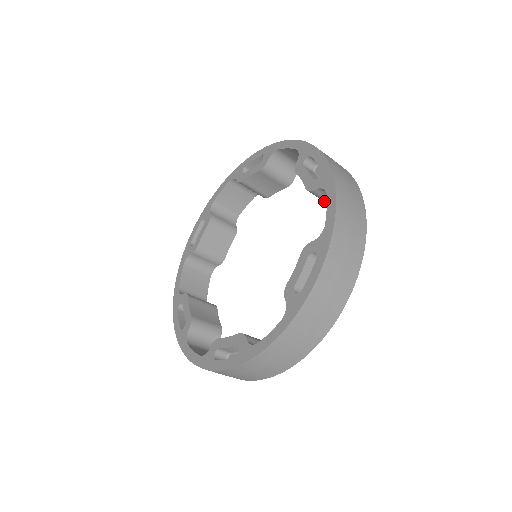
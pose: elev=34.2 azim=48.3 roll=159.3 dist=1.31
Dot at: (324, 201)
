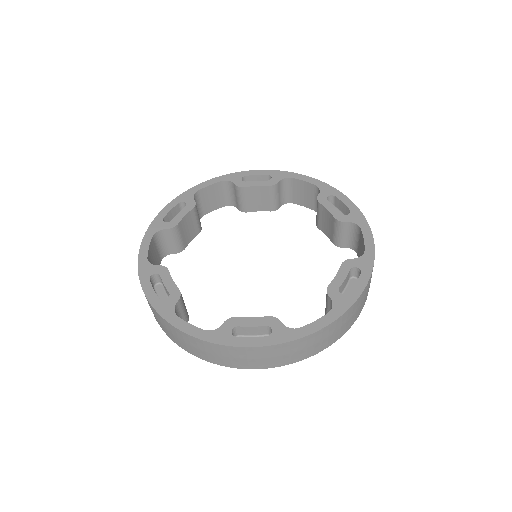
Dot at: (326, 303)
